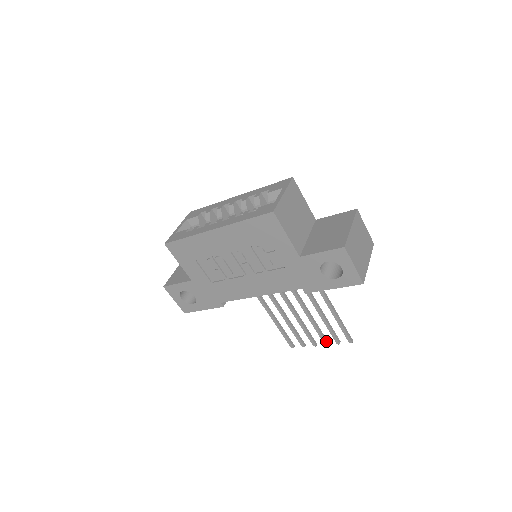
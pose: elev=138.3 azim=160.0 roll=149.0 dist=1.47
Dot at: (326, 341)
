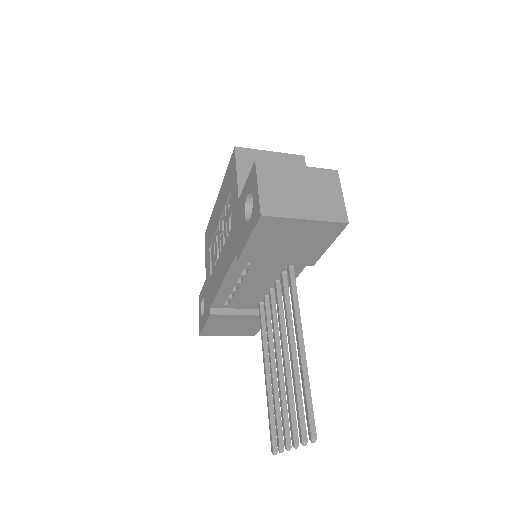
Dot at: (295, 437)
